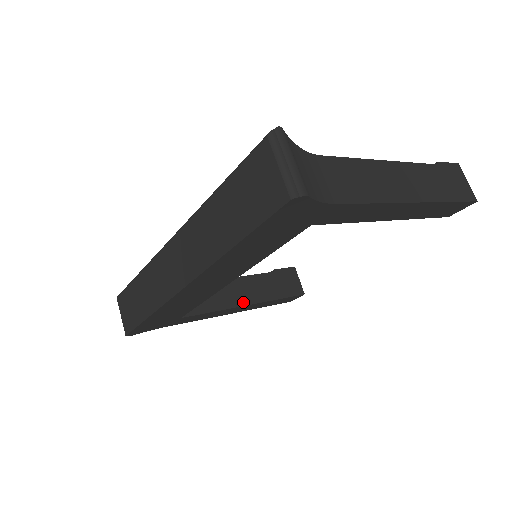
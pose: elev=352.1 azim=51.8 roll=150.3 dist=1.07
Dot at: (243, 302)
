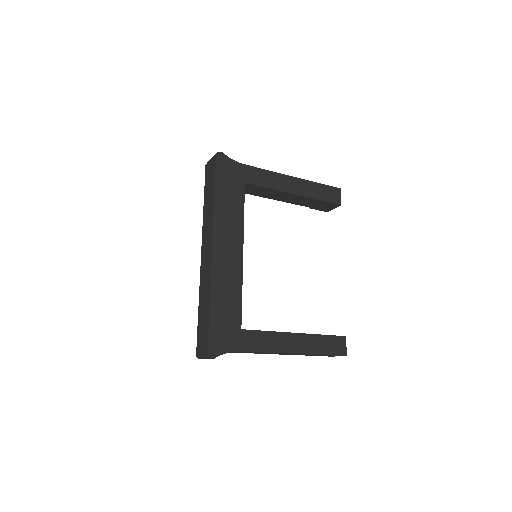
Dot at: (291, 333)
